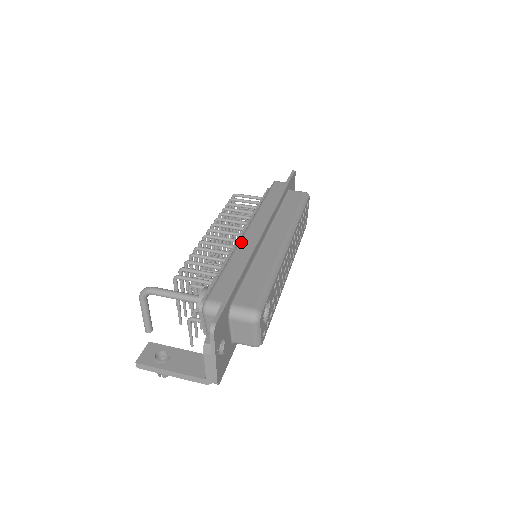
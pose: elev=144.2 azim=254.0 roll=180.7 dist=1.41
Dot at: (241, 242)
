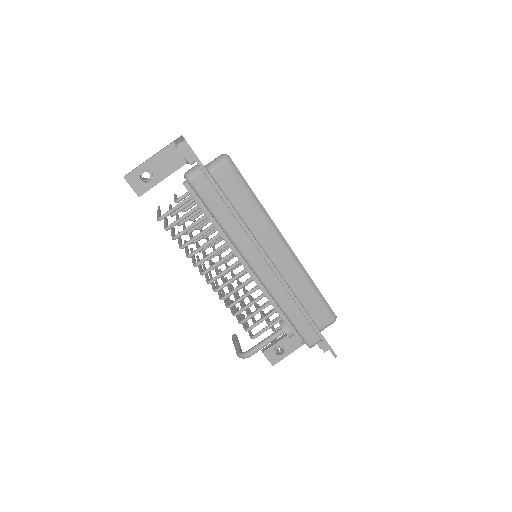
Dot at: (270, 289)
